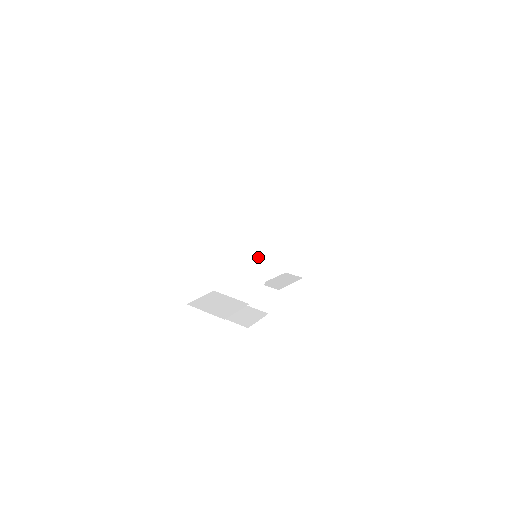
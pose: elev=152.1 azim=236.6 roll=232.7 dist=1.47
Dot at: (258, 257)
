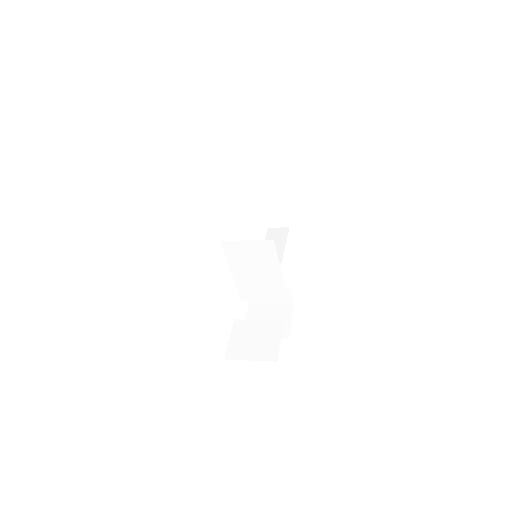
Dot at: (269, 267)
